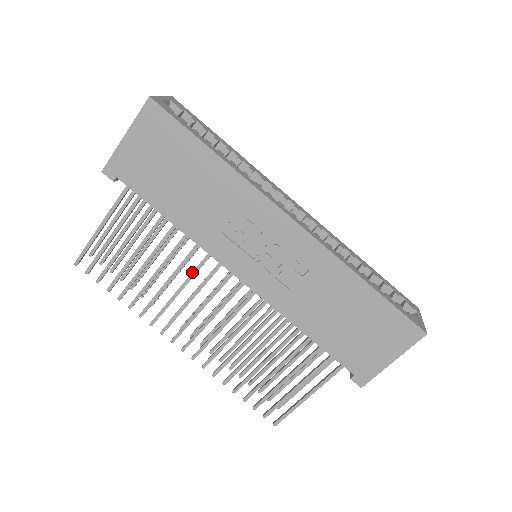
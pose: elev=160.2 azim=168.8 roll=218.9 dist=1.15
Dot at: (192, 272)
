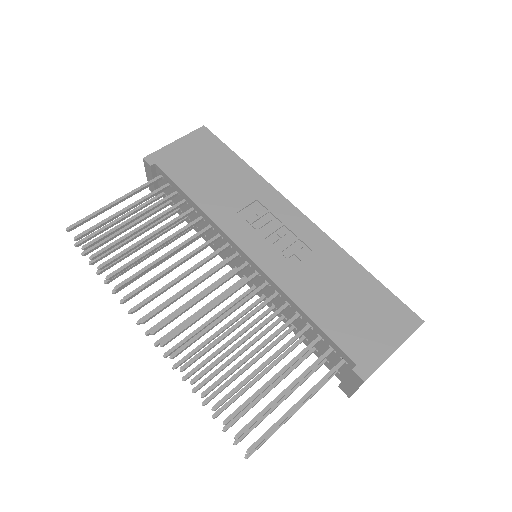
Dot at: (194, 250)
